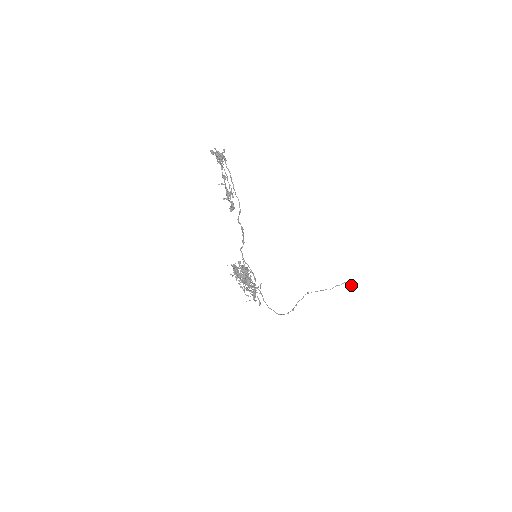
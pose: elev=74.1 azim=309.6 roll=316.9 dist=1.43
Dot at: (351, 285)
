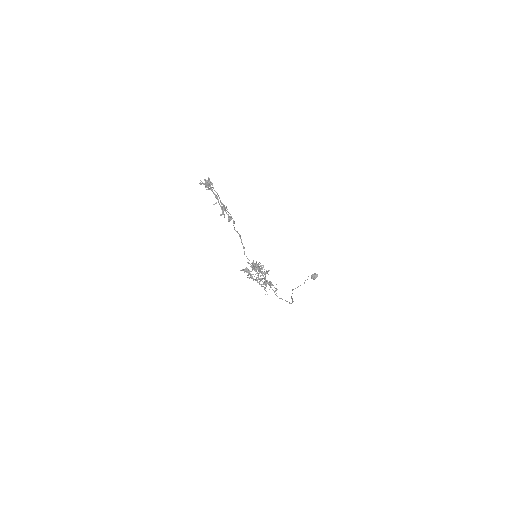
Dot at: (314, 276)
